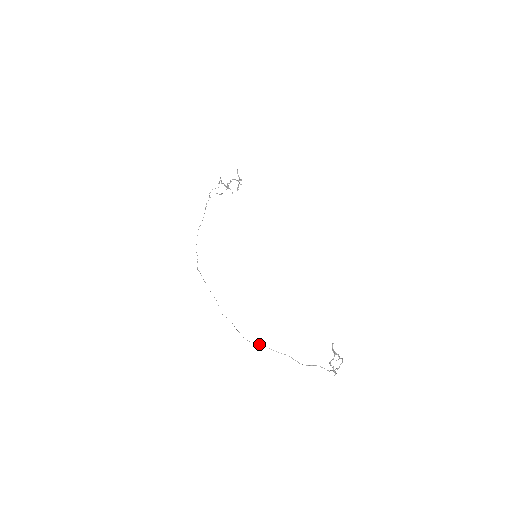
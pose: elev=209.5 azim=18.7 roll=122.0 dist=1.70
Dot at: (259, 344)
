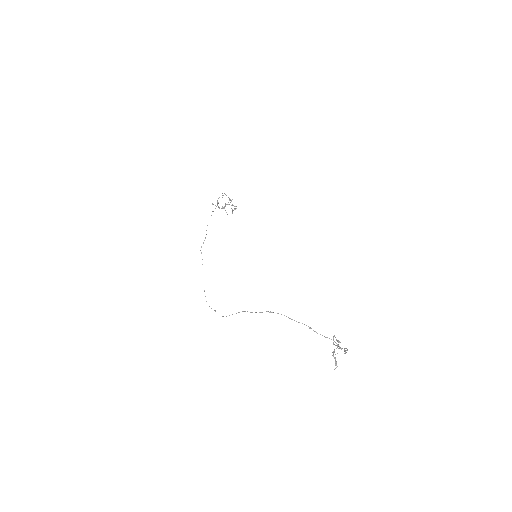
Dot at: occluded
